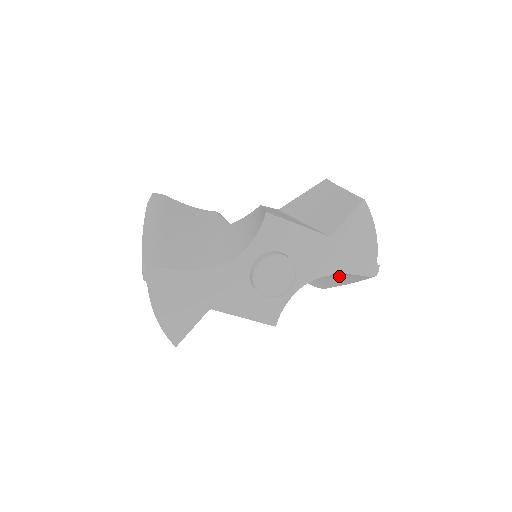
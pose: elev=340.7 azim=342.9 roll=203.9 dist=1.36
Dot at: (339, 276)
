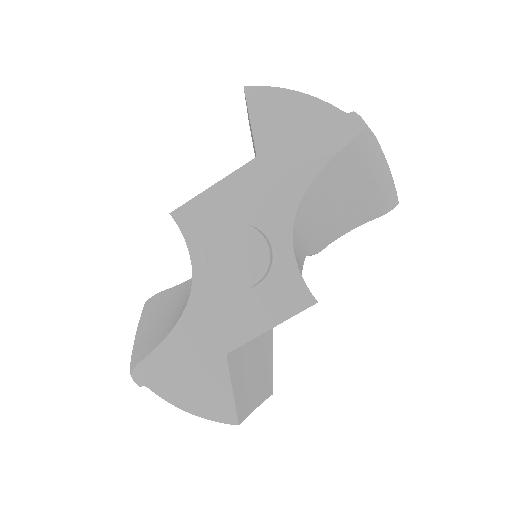
Dot at: (347, 175)
